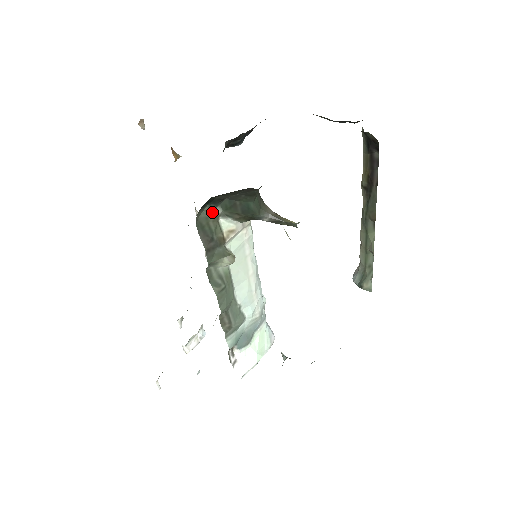
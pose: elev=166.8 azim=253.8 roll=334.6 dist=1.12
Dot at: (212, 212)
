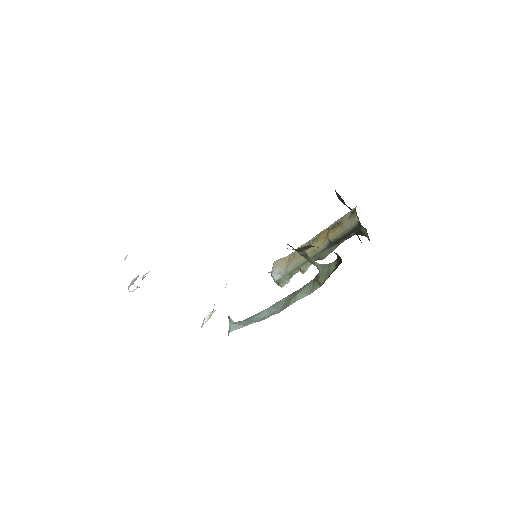
Dot at: occluded
